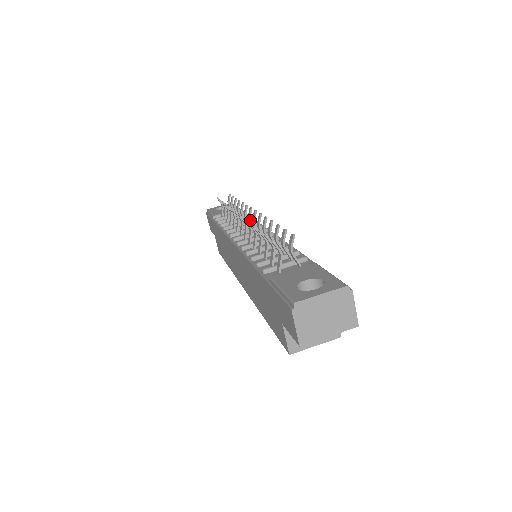
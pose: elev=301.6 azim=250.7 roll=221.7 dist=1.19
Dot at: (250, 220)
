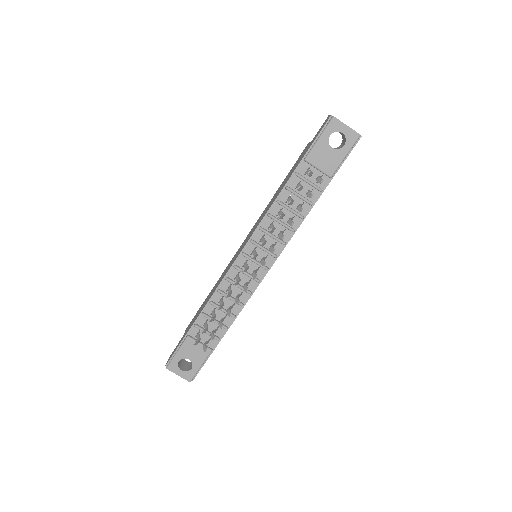
Dot at: (261, 262)
